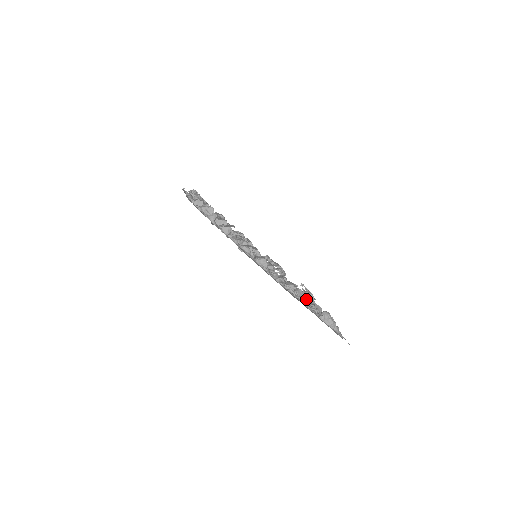
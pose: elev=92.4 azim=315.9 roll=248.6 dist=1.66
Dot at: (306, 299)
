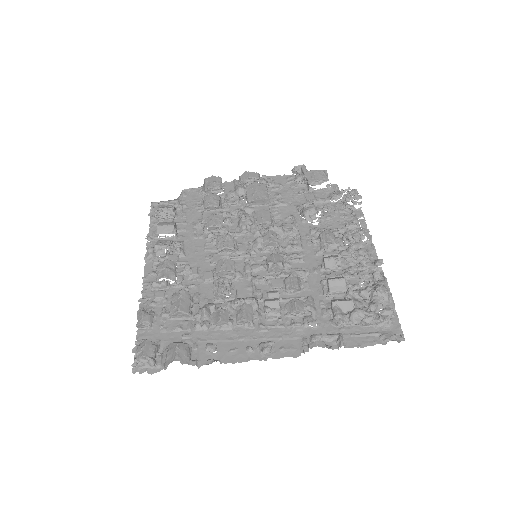
Dot at: (308, 347)
